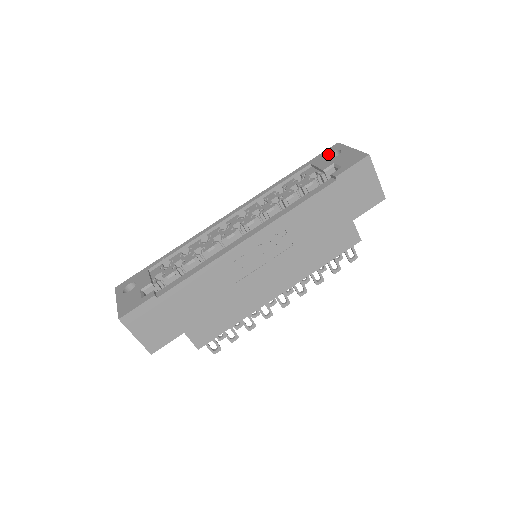
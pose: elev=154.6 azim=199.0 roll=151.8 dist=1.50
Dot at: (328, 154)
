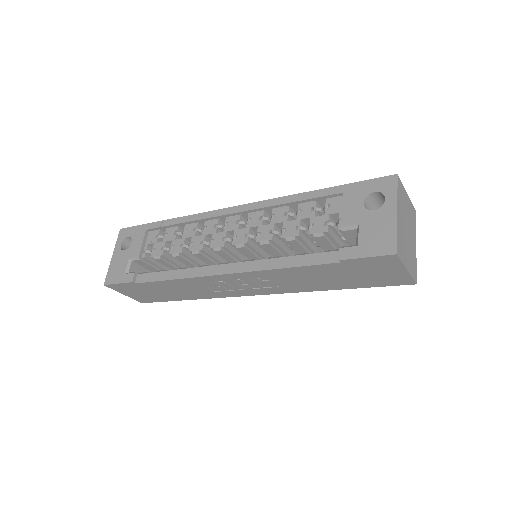
Dot at: (369, 193)
